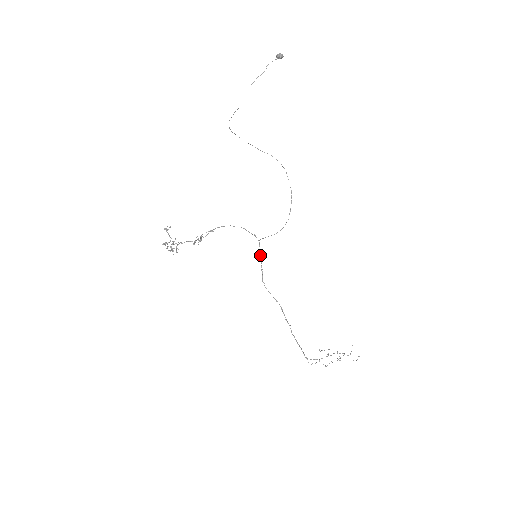
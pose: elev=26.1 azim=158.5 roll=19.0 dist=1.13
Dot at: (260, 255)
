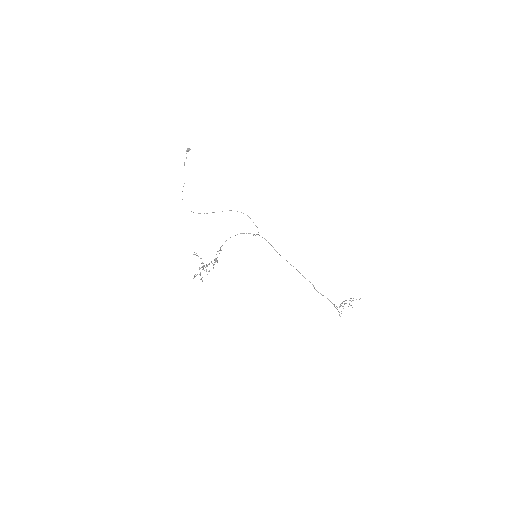
Dot at: occluded
